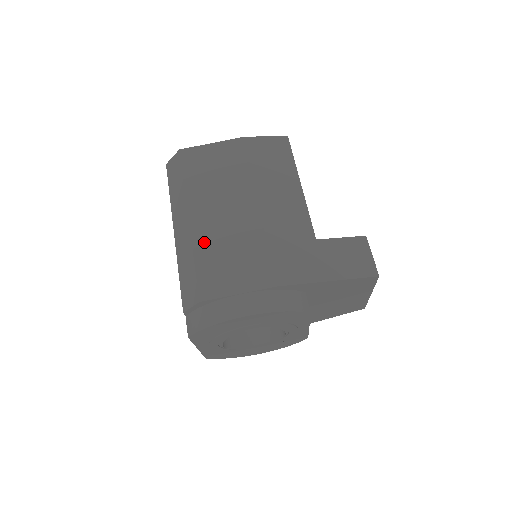
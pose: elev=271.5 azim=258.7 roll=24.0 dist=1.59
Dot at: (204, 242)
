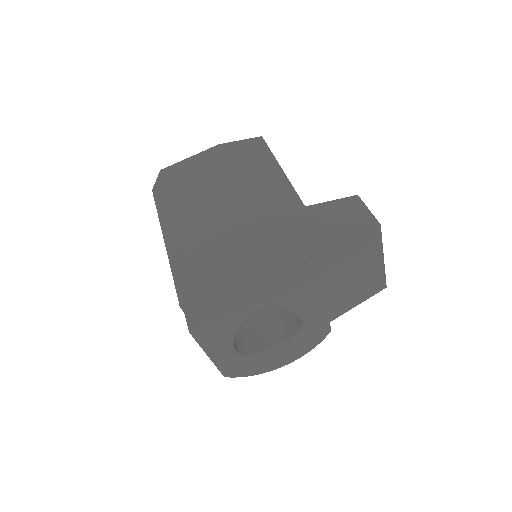
Dot at: (191, 234)
